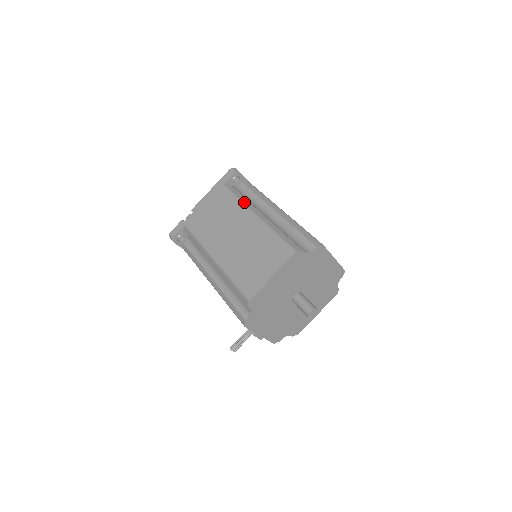
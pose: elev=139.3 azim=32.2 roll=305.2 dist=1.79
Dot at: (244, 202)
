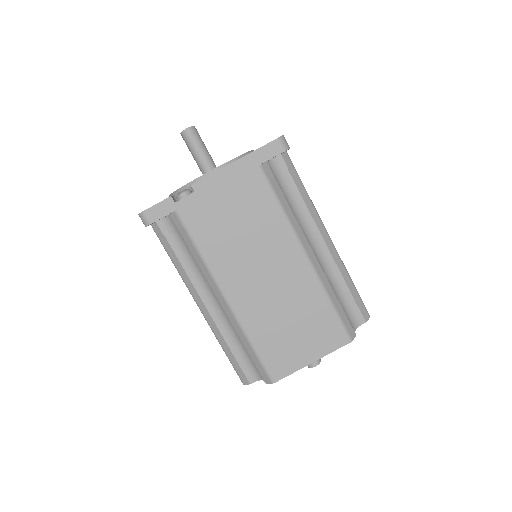
Dot at: (181, 276)
